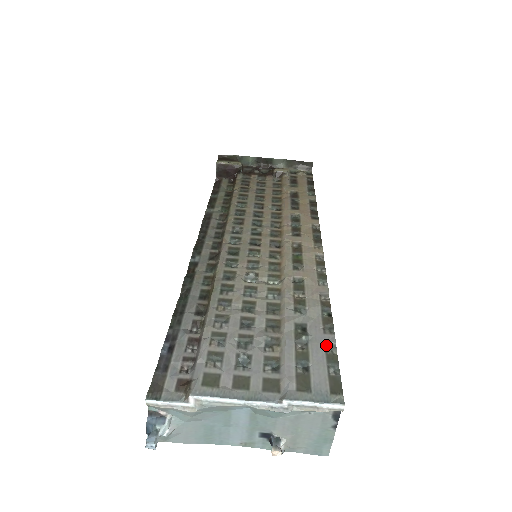
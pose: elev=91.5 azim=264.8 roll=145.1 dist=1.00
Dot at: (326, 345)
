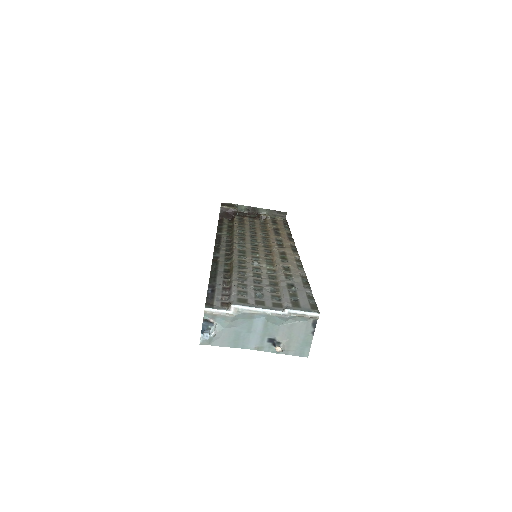
Dot at: (306, 292)
